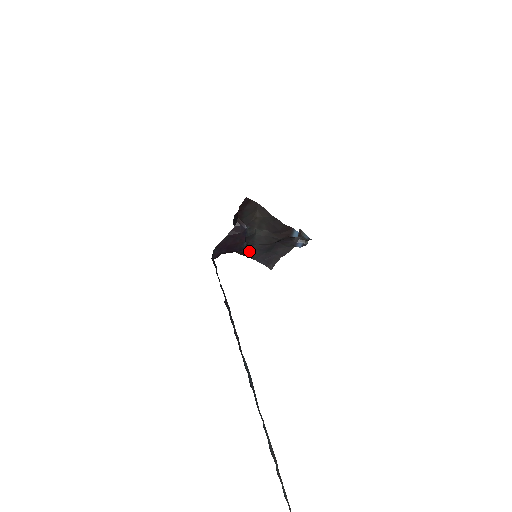
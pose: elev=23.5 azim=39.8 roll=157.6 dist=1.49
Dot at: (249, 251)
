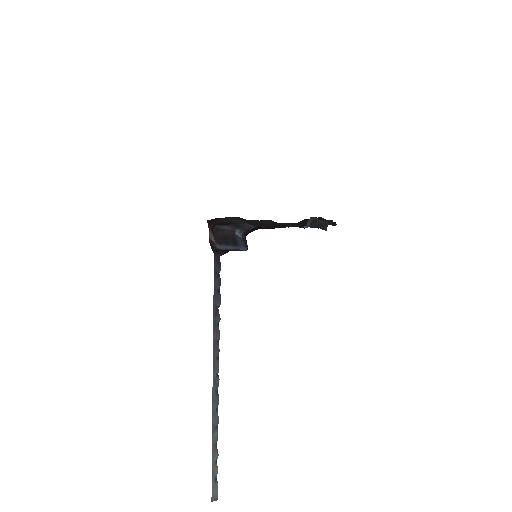
Dot at: occluded
